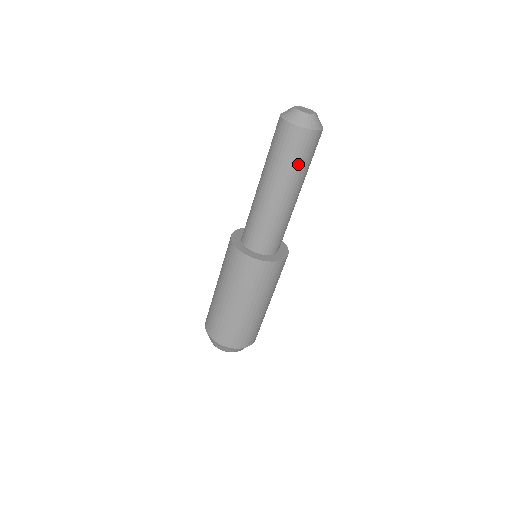
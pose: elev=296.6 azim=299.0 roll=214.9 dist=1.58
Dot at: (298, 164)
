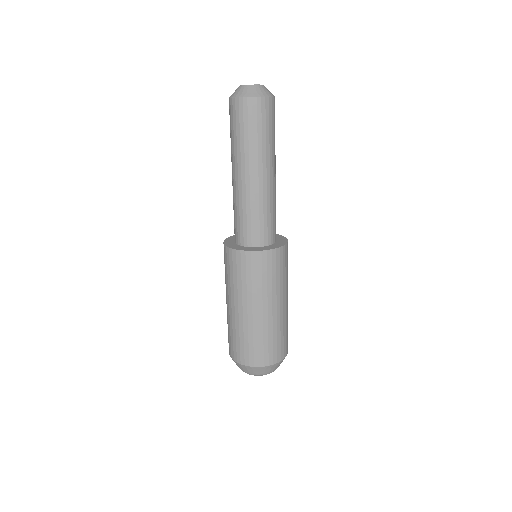
Dot at: (268, 136)
